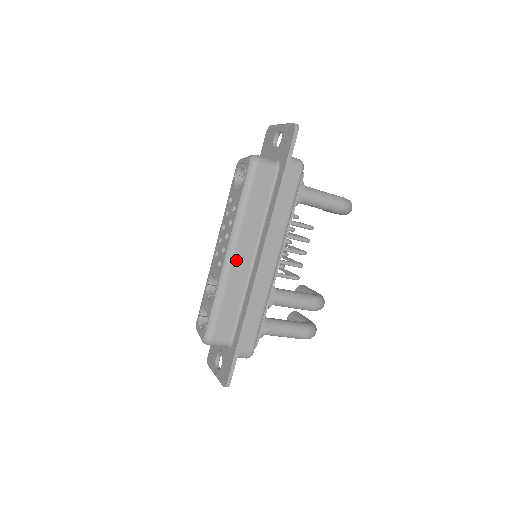
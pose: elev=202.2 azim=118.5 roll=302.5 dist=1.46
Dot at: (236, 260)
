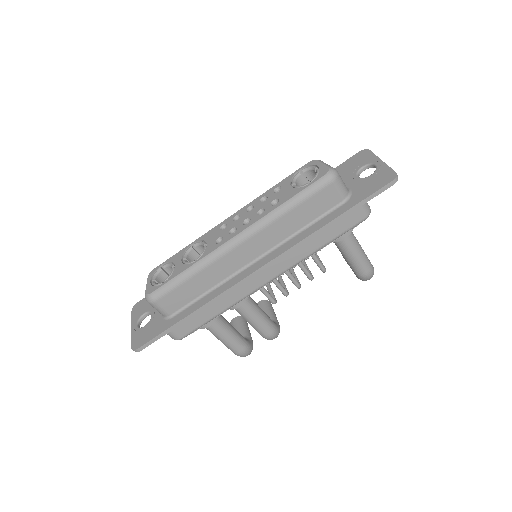
Dot at: (237, 250)
